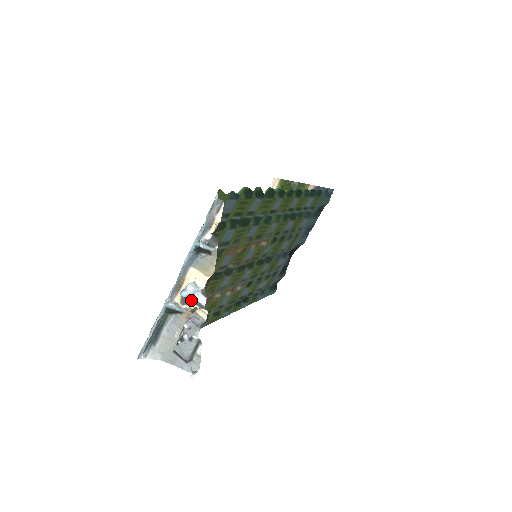
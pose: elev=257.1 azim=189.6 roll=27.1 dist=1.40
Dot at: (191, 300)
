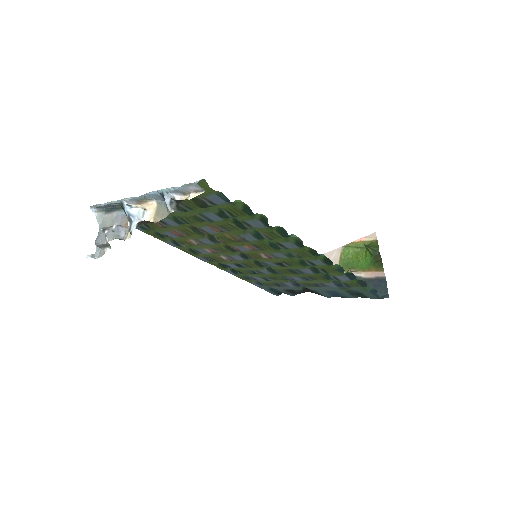
Dot at: (130, 218)
